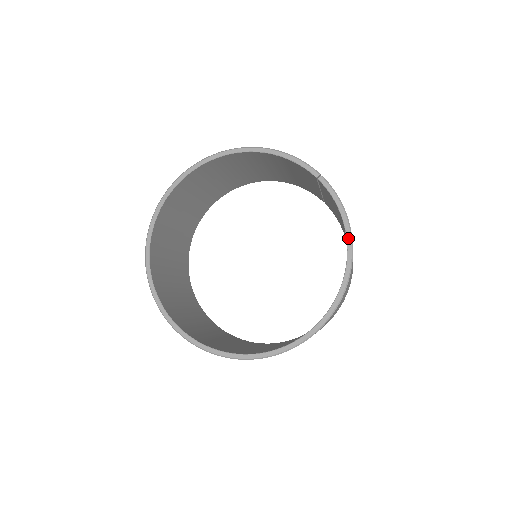
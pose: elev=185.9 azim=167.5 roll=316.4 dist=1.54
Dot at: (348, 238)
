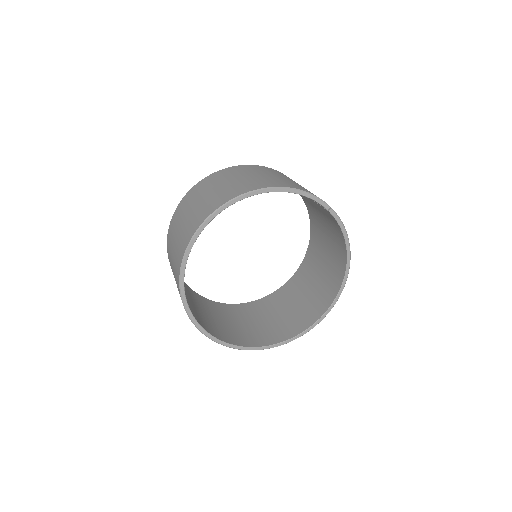
Dot at: (348, 253)
